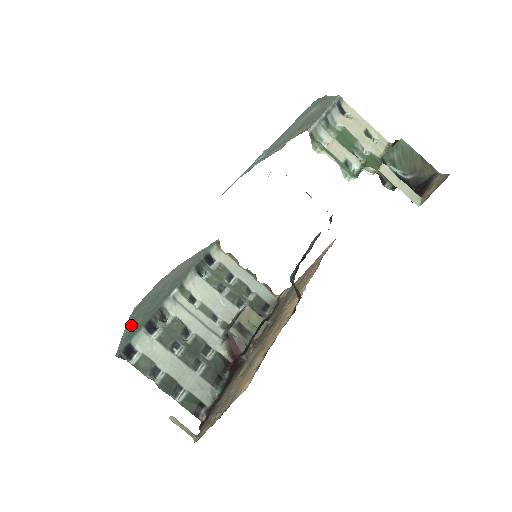
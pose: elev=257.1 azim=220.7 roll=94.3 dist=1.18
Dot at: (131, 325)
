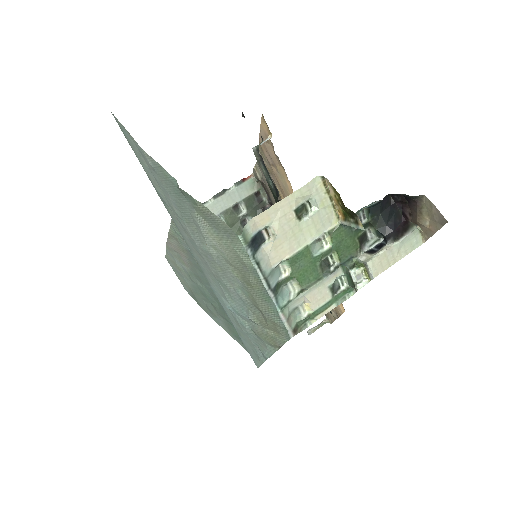
Dot at: (219, 322)
